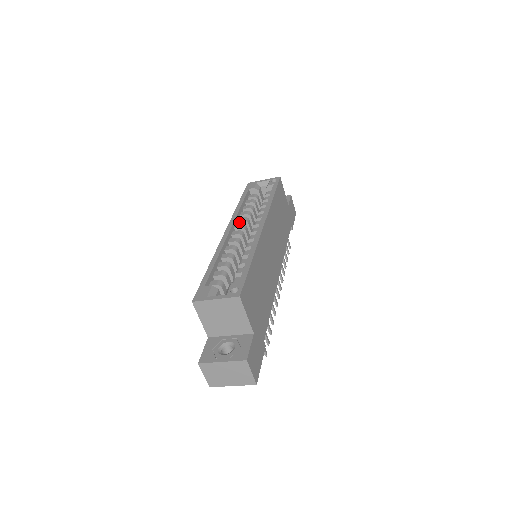
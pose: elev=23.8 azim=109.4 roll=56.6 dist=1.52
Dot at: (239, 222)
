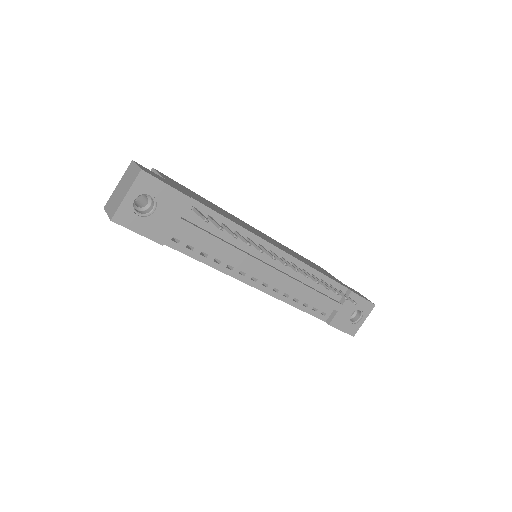
Dot at: occluded
